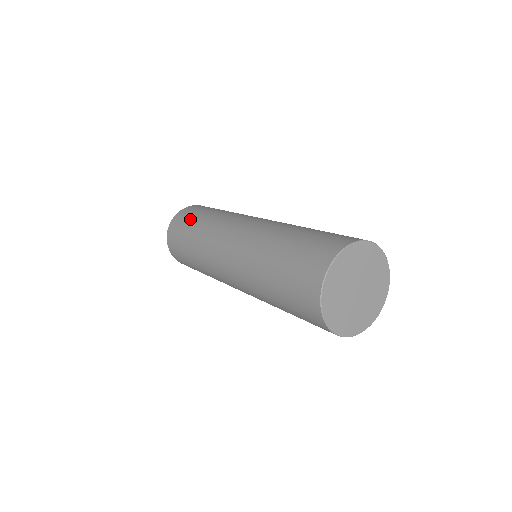
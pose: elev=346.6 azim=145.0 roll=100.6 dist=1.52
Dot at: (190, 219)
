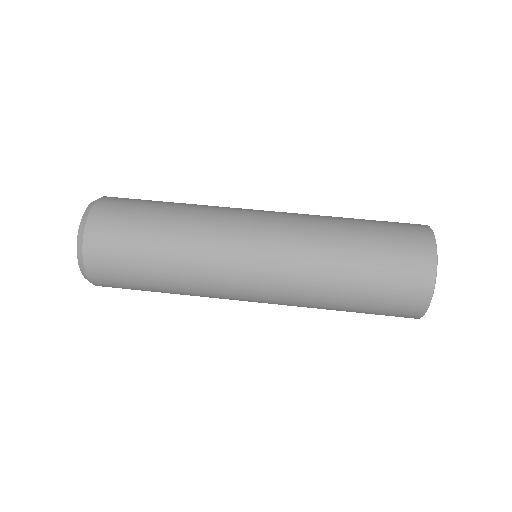
Dot at: (137, 286)
